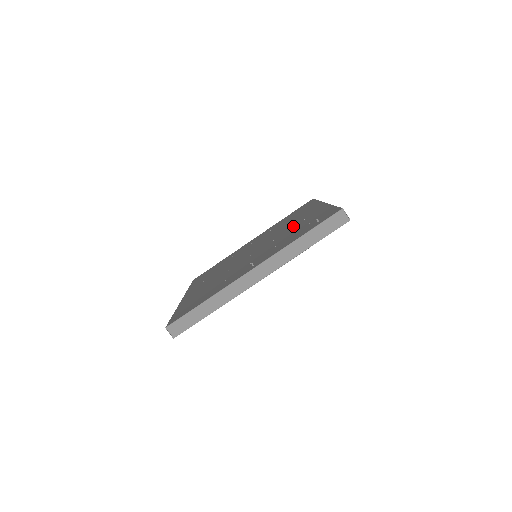
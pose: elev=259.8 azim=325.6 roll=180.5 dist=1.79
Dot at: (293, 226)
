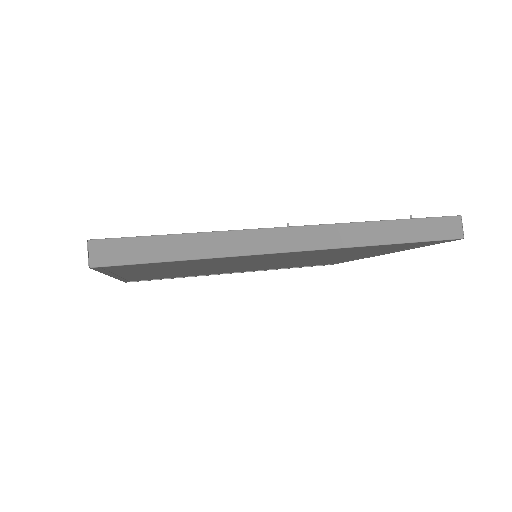
Dot at: occluded
